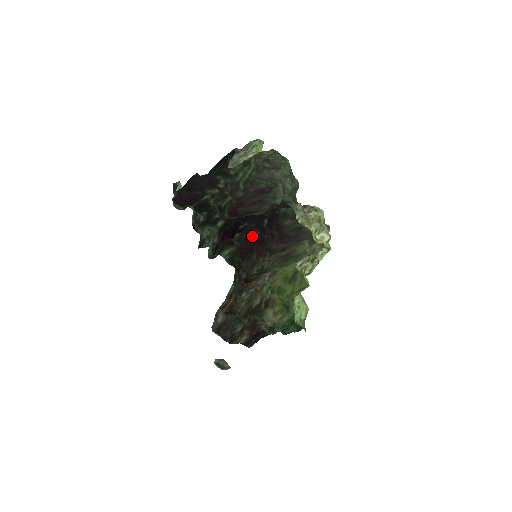
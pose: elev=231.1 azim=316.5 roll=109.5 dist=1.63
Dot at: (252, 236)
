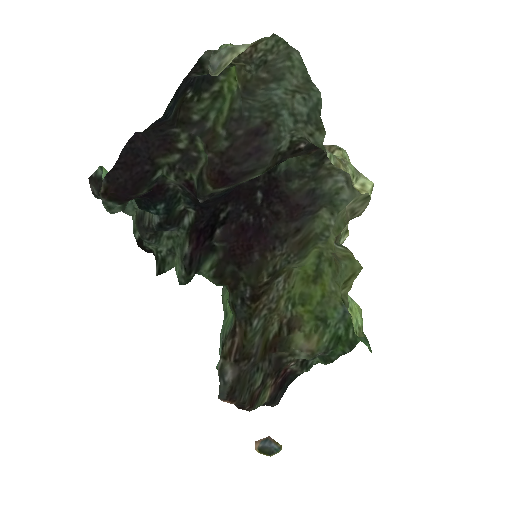
Dot at: (242, 226)
